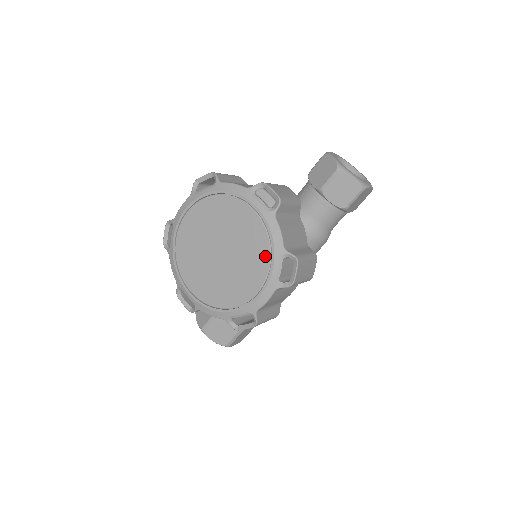
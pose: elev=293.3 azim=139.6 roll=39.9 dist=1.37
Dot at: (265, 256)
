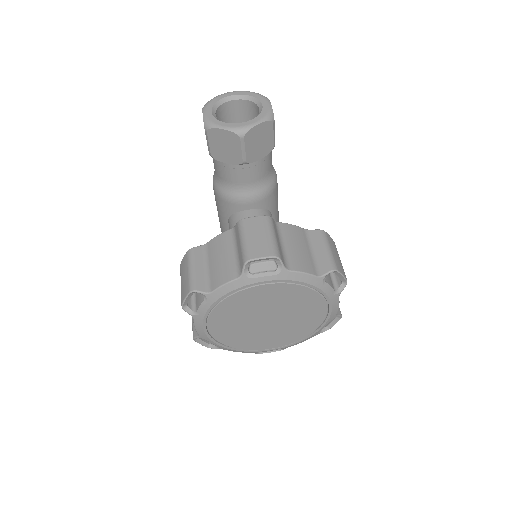
Dot at: (310, 294)
